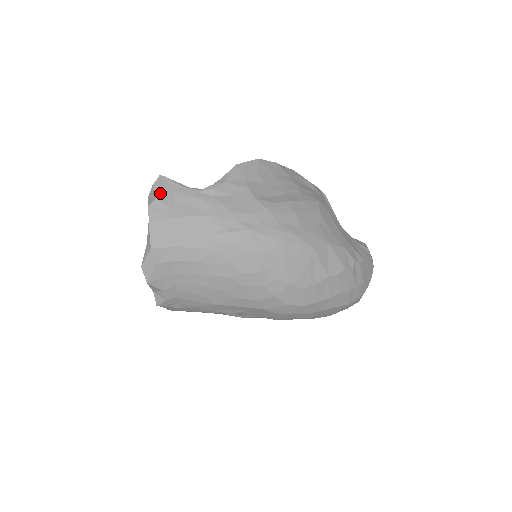
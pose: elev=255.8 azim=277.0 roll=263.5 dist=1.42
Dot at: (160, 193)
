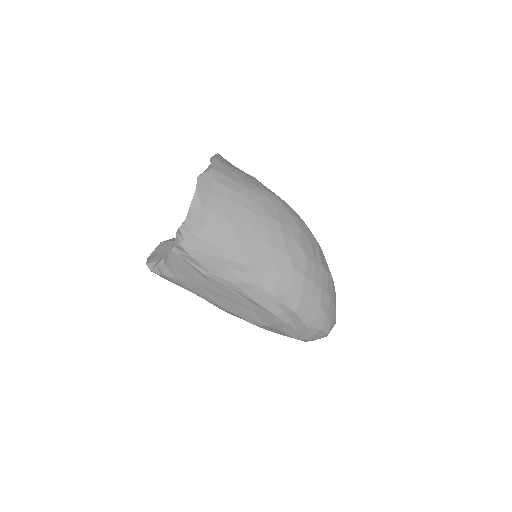
Dot at: occluded
